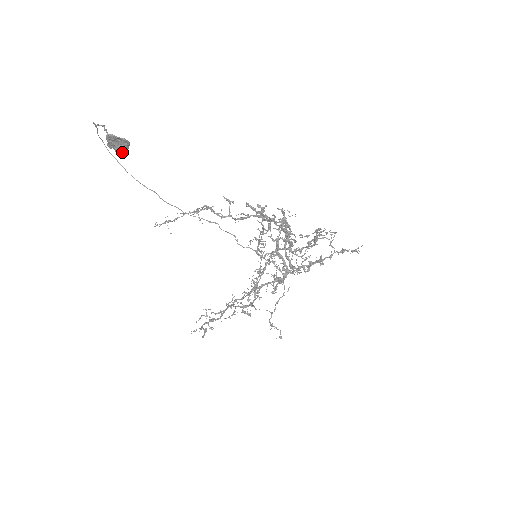
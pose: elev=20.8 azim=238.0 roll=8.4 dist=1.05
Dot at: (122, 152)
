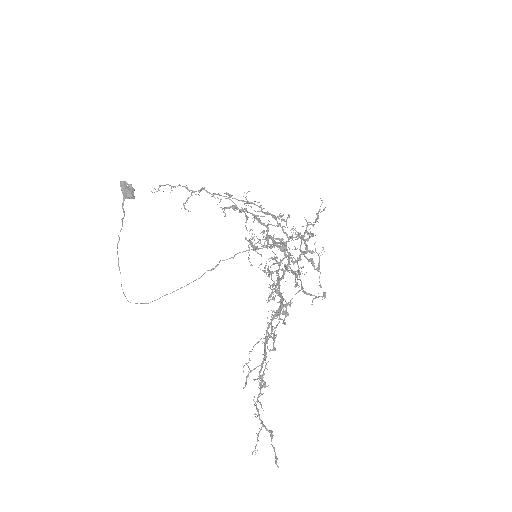
Dot at: (130, 192)
